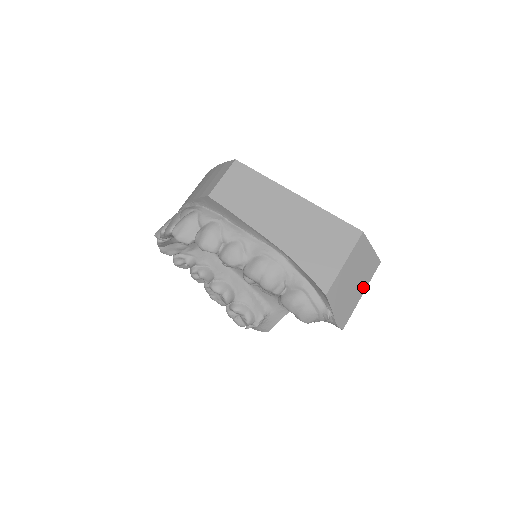
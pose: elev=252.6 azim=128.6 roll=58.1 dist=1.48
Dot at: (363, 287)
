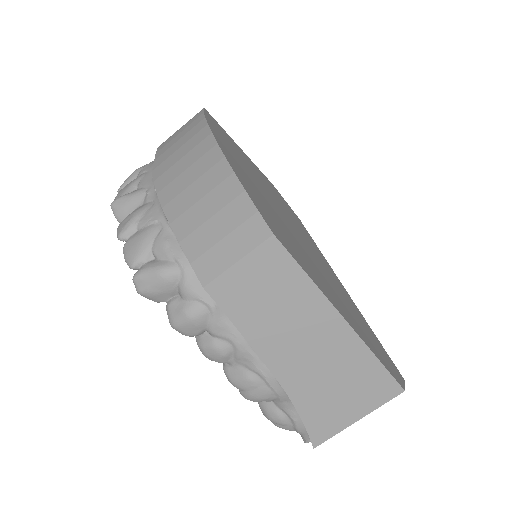
Dot at: occluded
